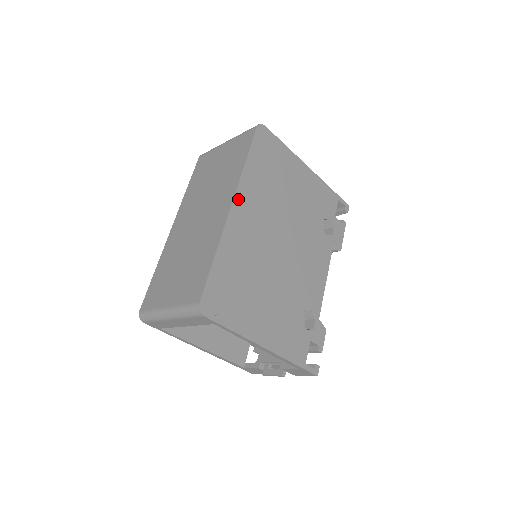
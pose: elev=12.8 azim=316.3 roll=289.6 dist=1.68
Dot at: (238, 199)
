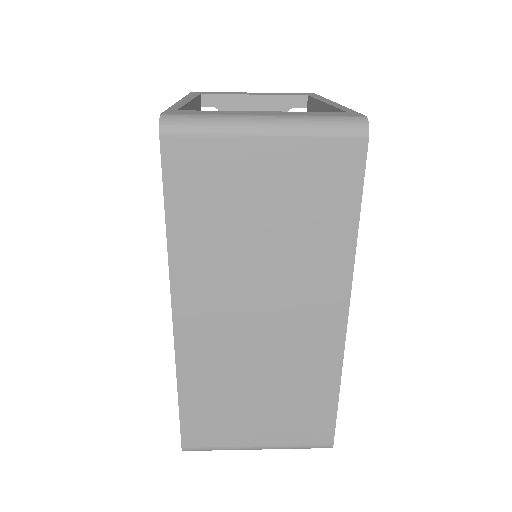
Dot at: (348, 295)
